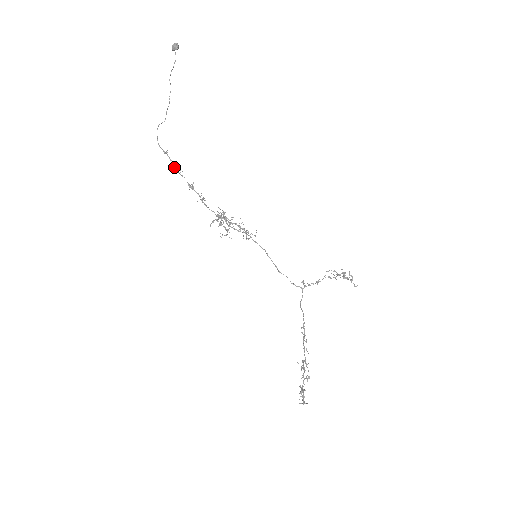
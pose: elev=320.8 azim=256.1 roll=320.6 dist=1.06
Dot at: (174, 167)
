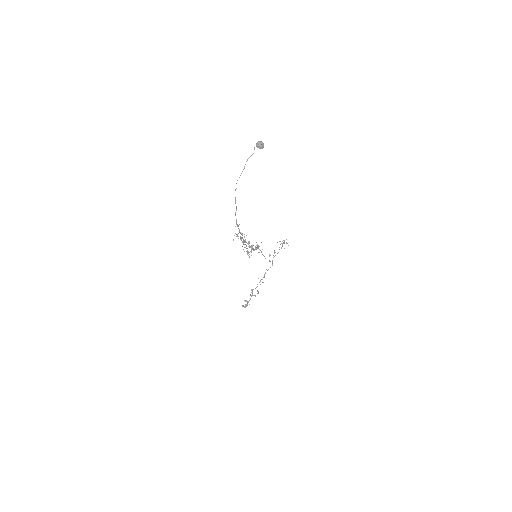
Dot at: (241, 233)
